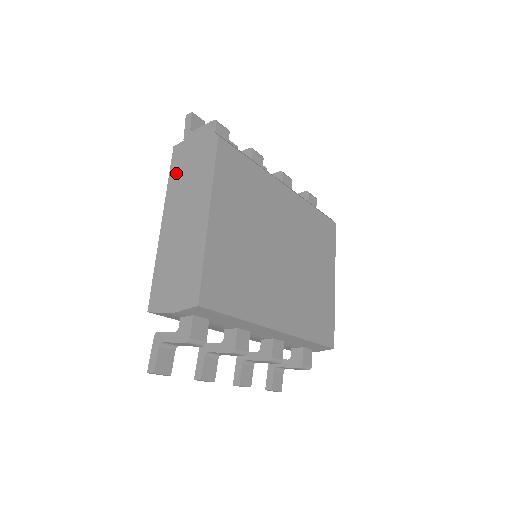
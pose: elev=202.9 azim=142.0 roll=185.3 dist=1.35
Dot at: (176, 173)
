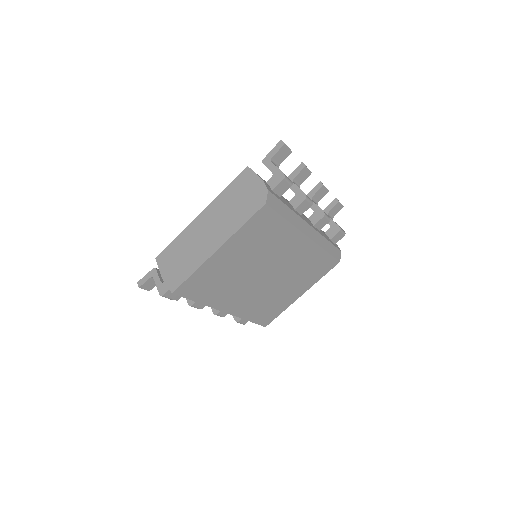
Dot at: (232, 191)
